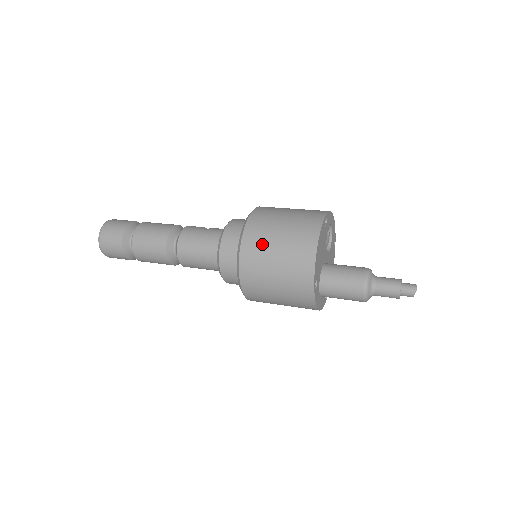
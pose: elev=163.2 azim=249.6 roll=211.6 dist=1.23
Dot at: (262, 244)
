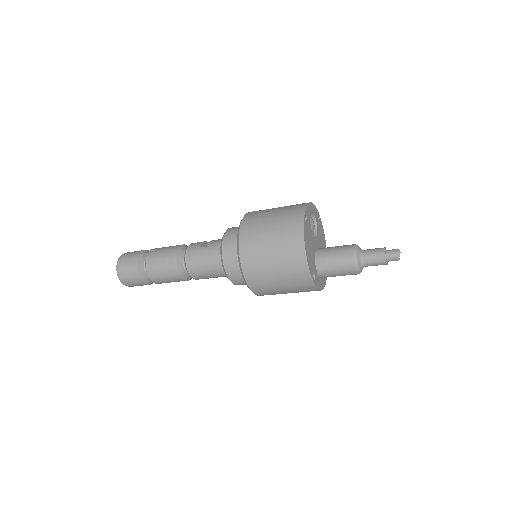
Dot at: (258, 258)
